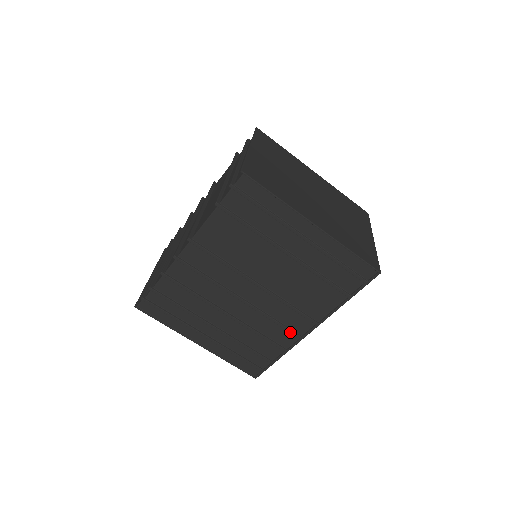
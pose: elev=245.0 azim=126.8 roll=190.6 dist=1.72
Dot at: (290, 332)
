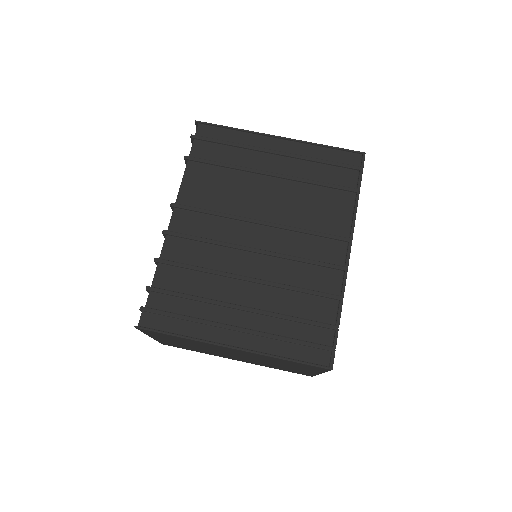
Dot at: (328, 266)
